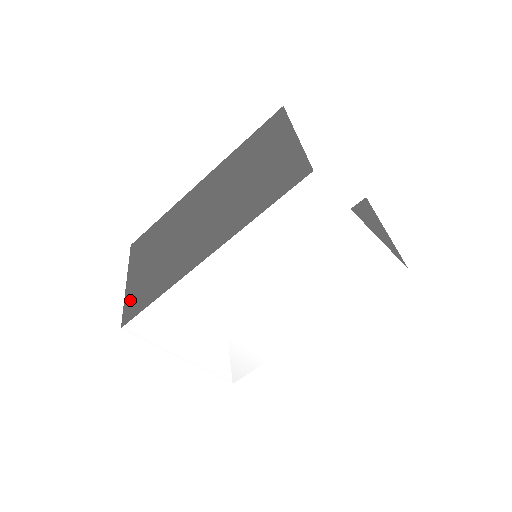
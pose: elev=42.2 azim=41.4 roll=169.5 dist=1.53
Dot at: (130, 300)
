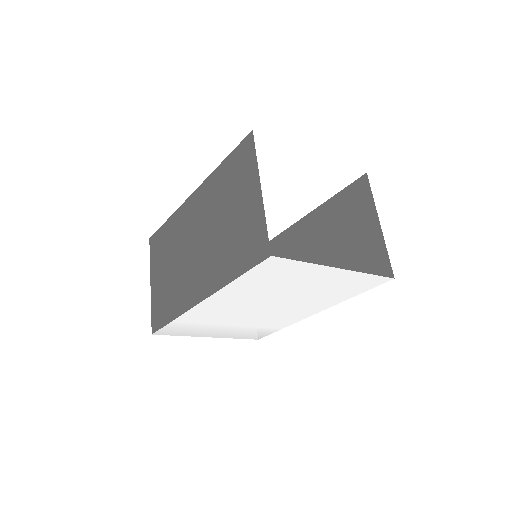
Dot at: (154, 308)
